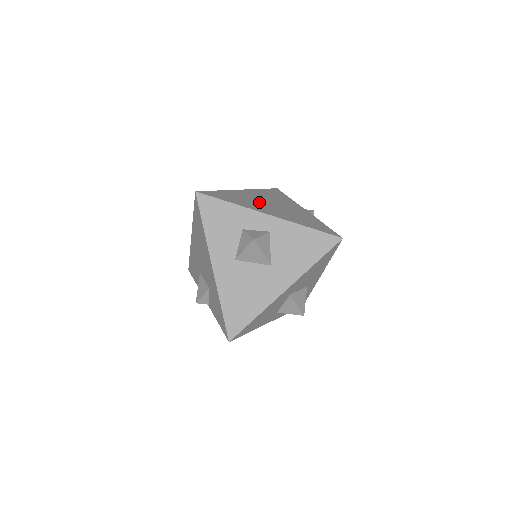
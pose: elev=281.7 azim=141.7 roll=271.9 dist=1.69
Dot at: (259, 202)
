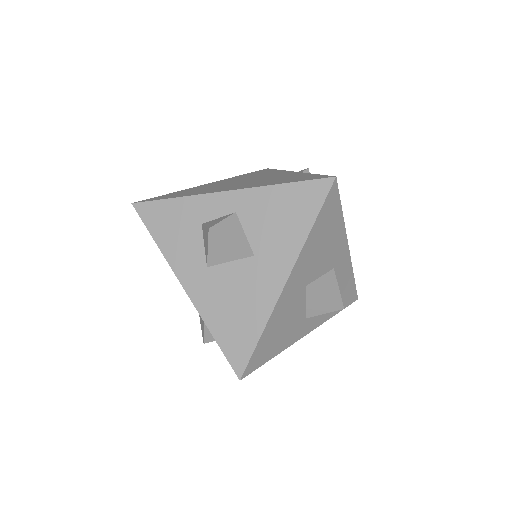
Dot at: (223, 185)
